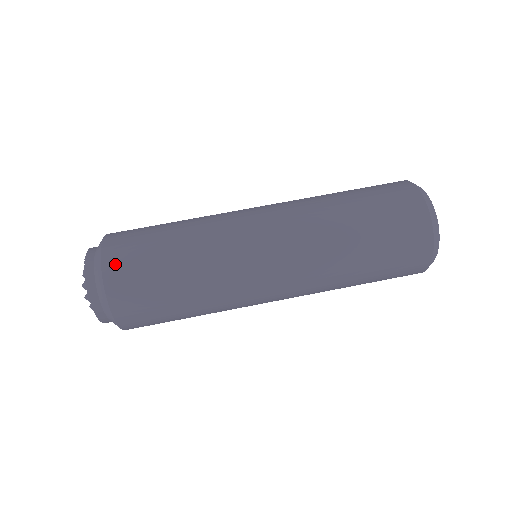
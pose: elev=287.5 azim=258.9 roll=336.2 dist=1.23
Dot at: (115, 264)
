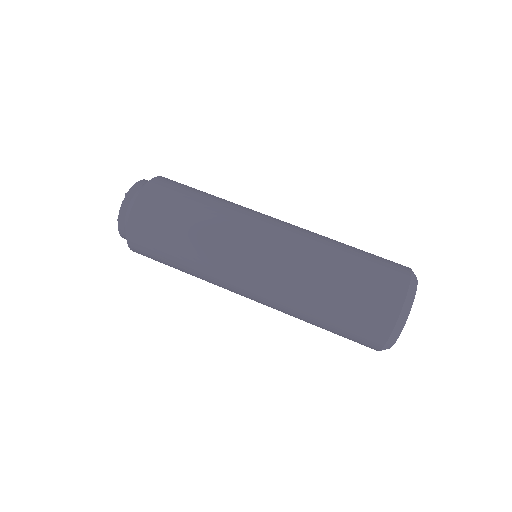
Dot at: (136, 231)
